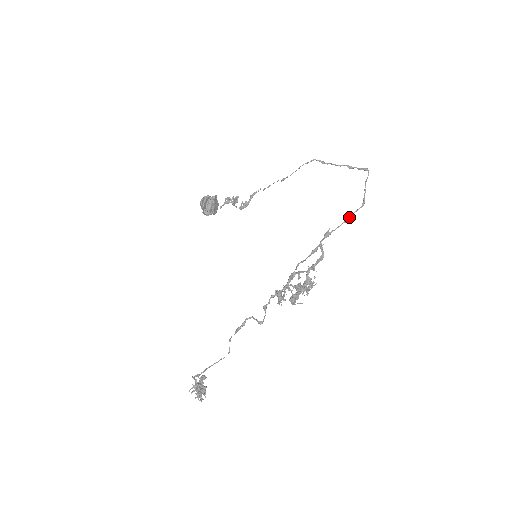
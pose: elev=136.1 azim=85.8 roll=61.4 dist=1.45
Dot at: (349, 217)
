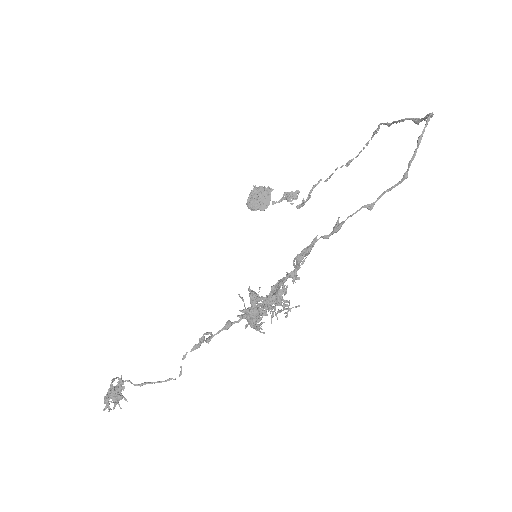
Dot at: occluded
